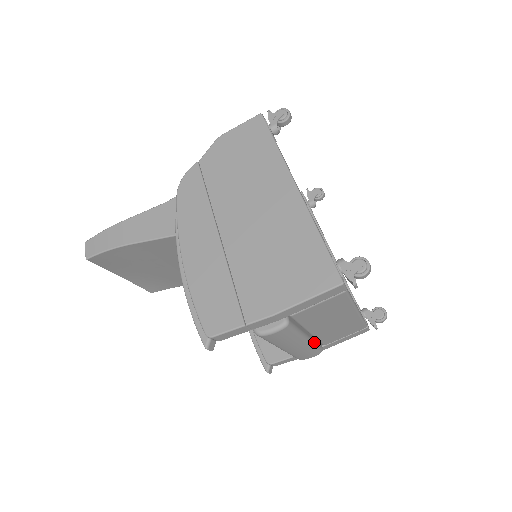
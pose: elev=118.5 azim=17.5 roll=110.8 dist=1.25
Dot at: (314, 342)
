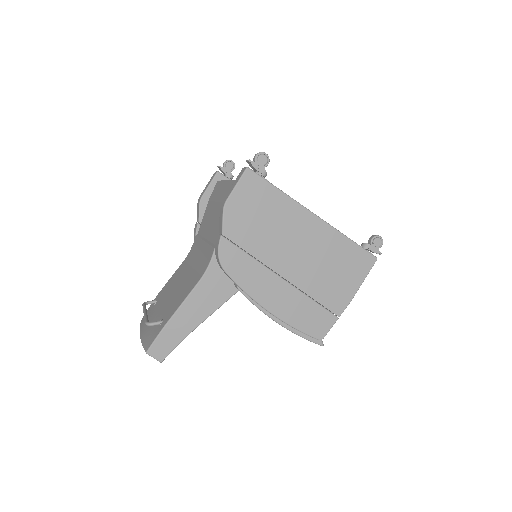
Dot at: occluded
